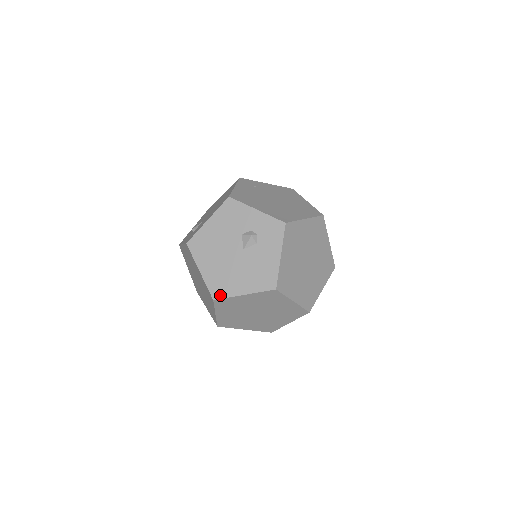
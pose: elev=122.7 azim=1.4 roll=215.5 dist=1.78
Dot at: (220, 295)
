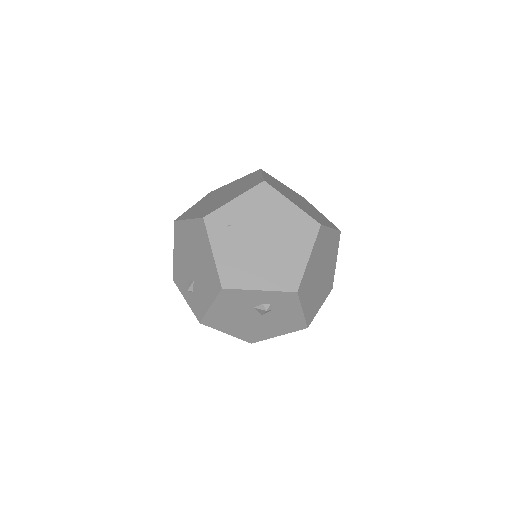
Dot at: (256, 341)
